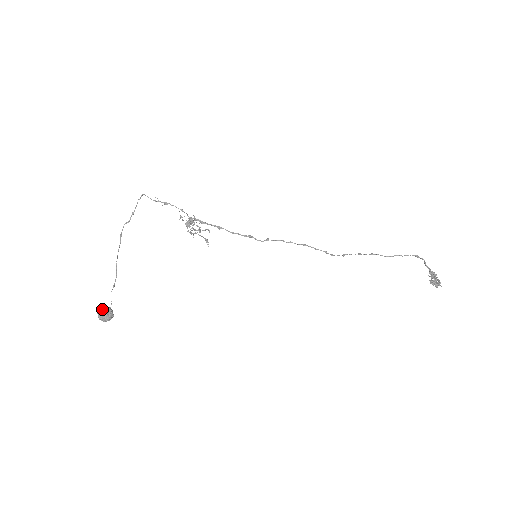
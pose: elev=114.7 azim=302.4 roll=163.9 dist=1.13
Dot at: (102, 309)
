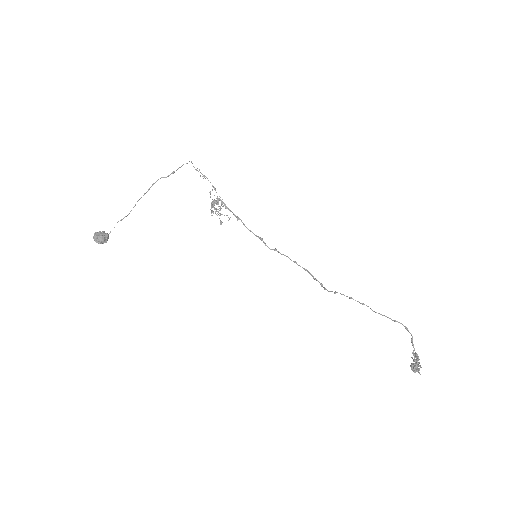
Dot at: occluded
